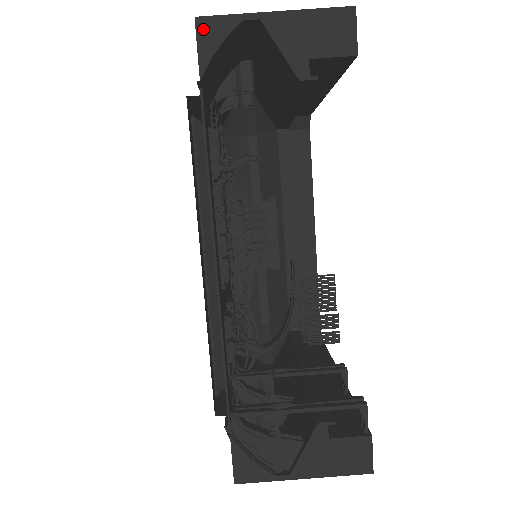
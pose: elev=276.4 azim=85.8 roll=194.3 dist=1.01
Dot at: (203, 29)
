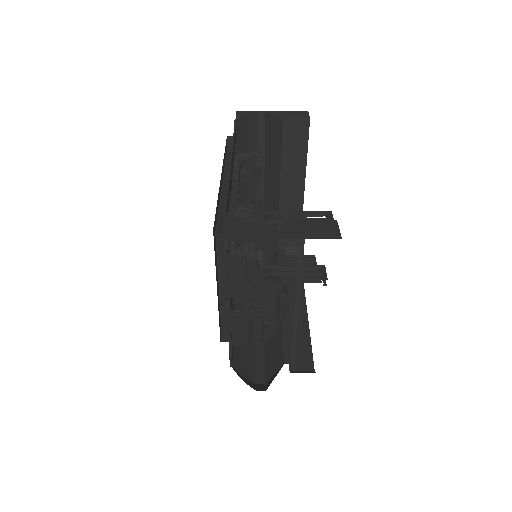
Dot at: (240, 113)
